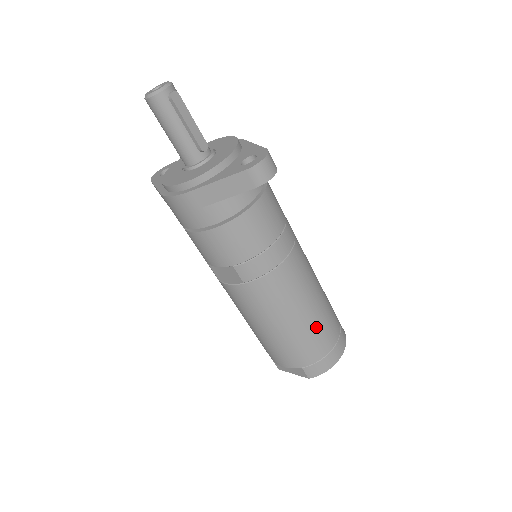
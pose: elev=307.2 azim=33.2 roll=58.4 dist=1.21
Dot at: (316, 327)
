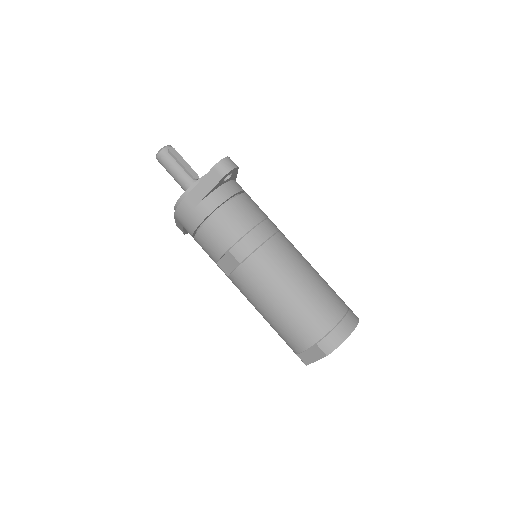
Dot at: (315, 298)
